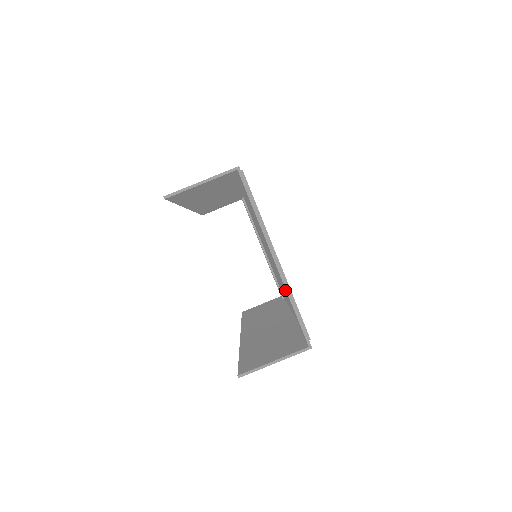
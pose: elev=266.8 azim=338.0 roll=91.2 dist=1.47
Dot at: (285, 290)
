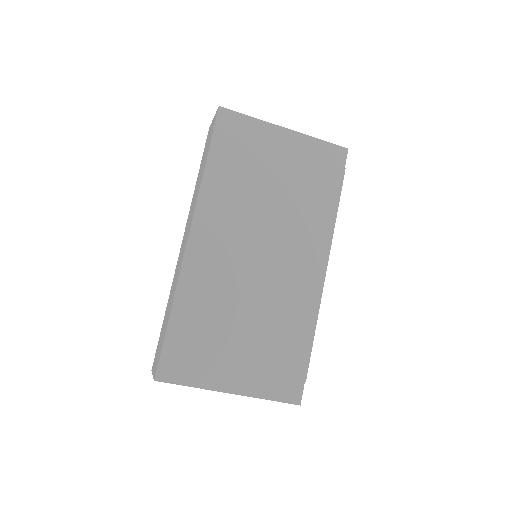
Dot at: (258, 385)
